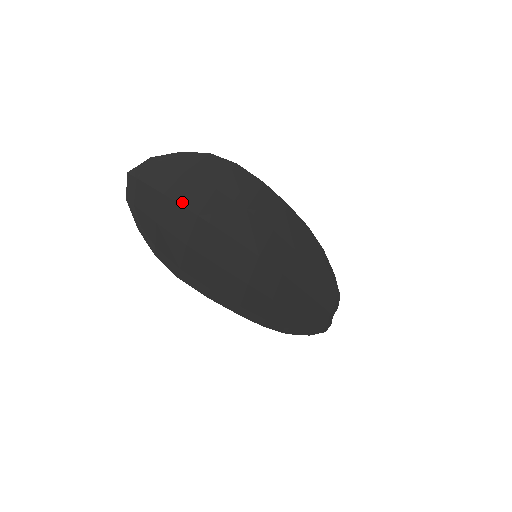
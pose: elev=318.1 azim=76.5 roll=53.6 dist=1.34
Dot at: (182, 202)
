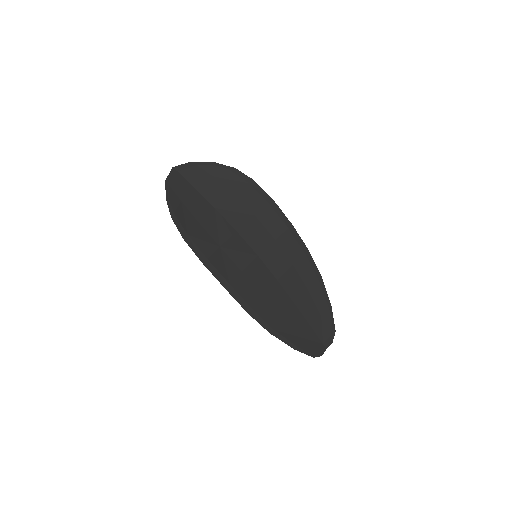
Dot at: (205, 195)
